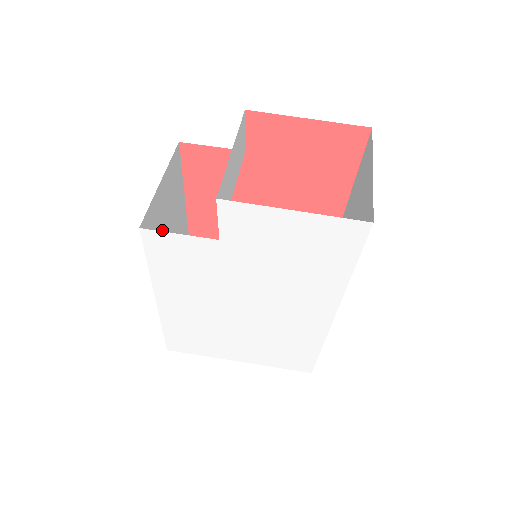
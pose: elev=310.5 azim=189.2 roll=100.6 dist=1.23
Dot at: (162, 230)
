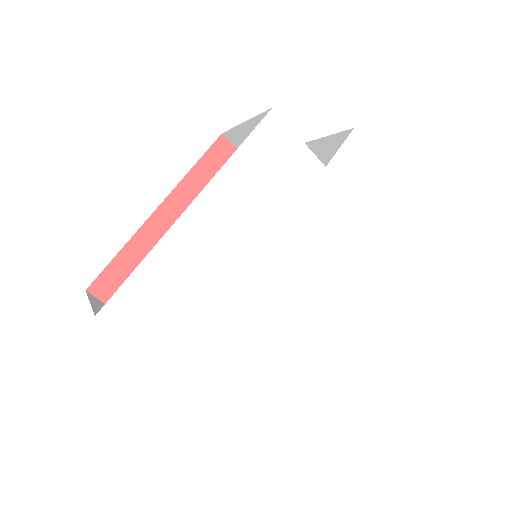
Dot at: occluded
